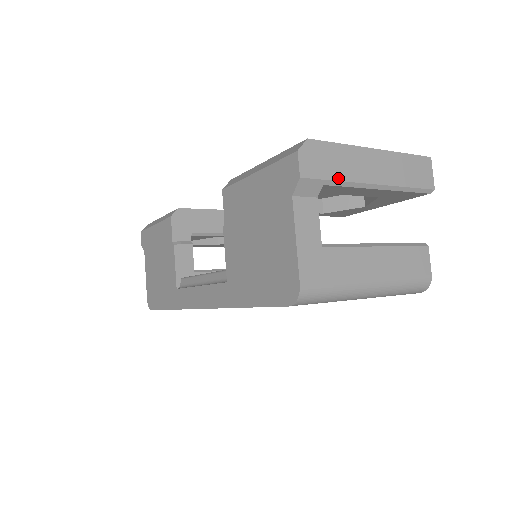
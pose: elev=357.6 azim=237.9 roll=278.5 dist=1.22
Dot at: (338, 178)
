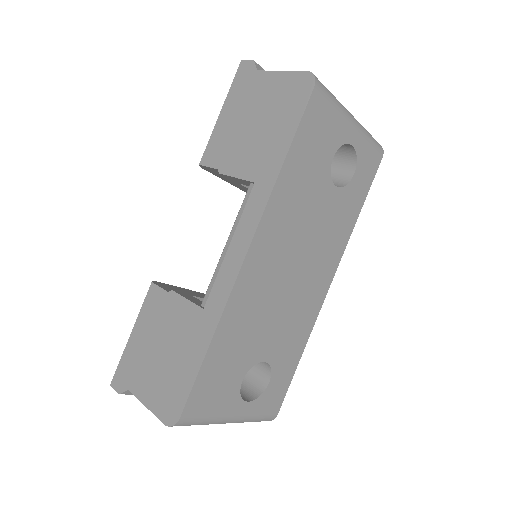
Dot at: occluded
